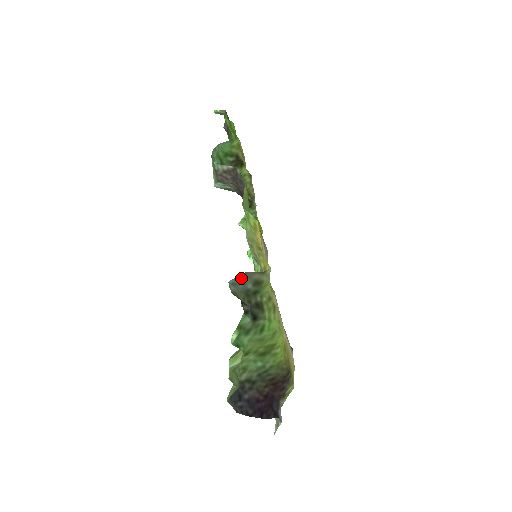
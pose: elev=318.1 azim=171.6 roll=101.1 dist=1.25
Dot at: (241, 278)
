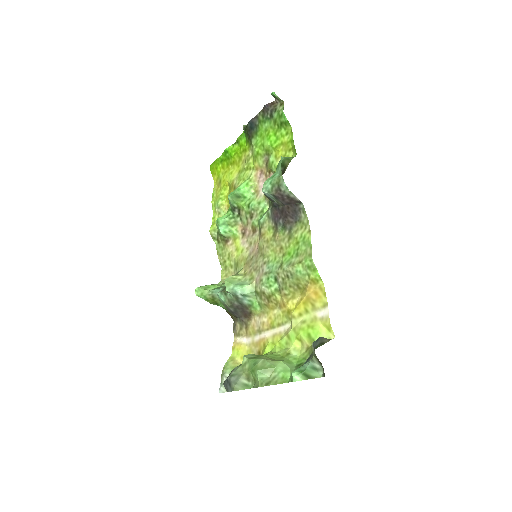
Dot at: (318, 340)
